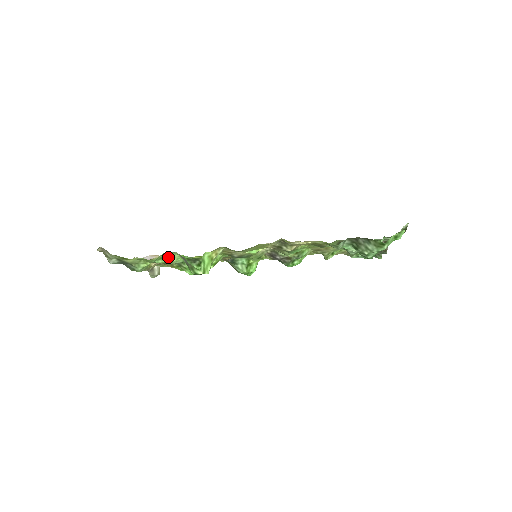
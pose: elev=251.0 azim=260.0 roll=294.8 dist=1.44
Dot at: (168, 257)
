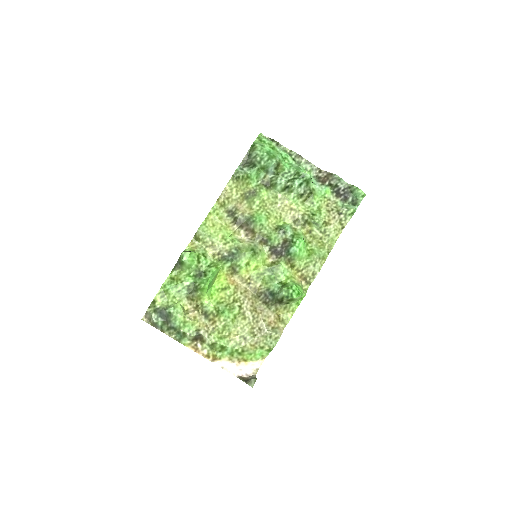
Dot at: (176, 280)
